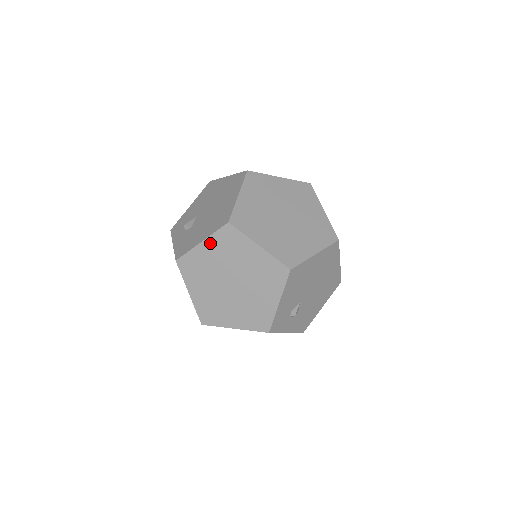
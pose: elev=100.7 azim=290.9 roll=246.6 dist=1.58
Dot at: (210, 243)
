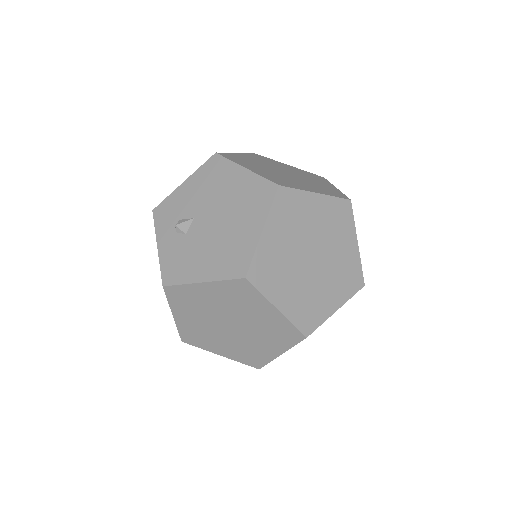
Dot at: (214, 287)
